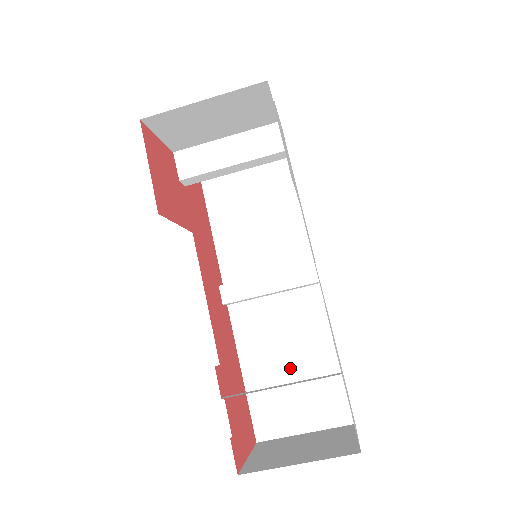
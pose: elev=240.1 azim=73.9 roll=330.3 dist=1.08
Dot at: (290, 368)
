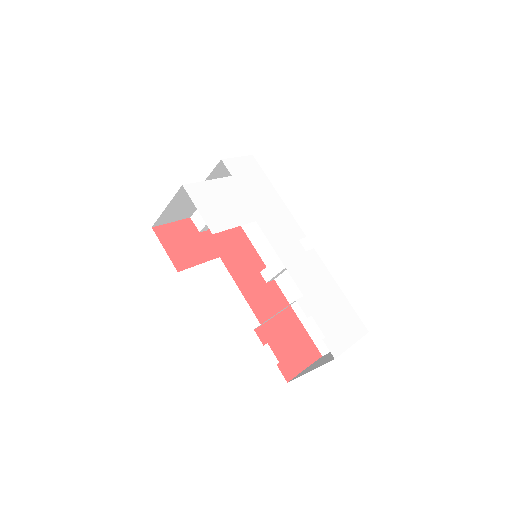
Dot at: occluded
